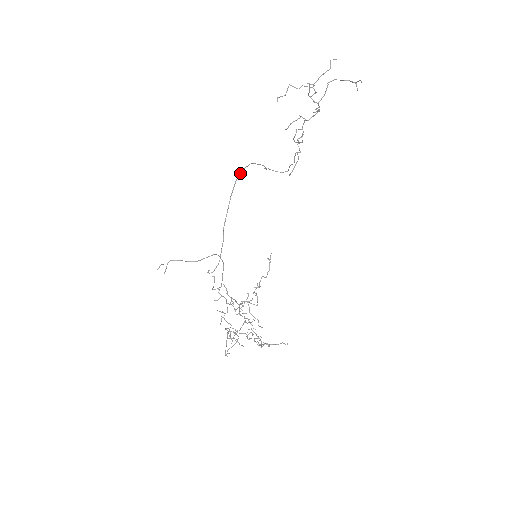
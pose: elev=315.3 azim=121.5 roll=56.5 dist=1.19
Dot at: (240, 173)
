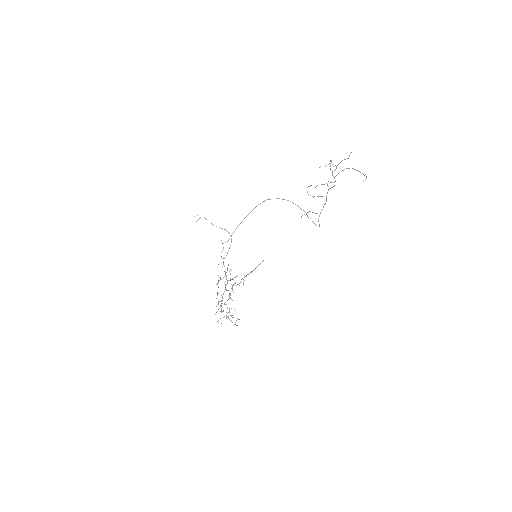
Dot at: occluded
